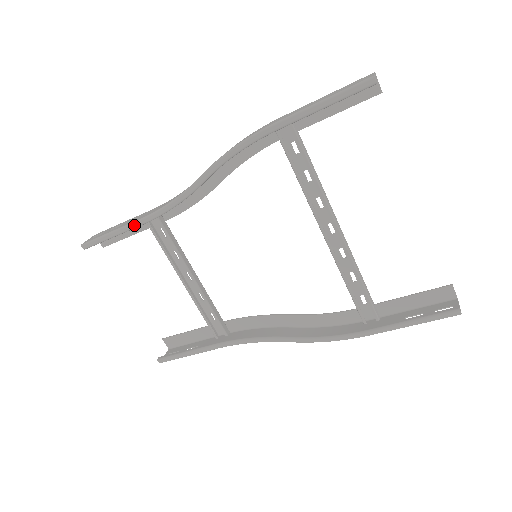
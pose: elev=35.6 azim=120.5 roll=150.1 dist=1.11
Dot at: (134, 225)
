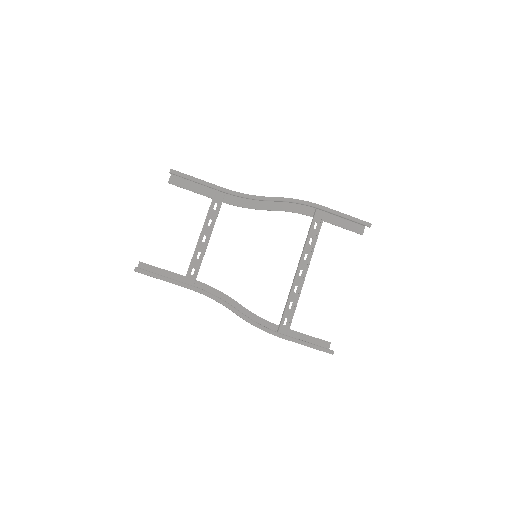
Dot at: (216, 187)
